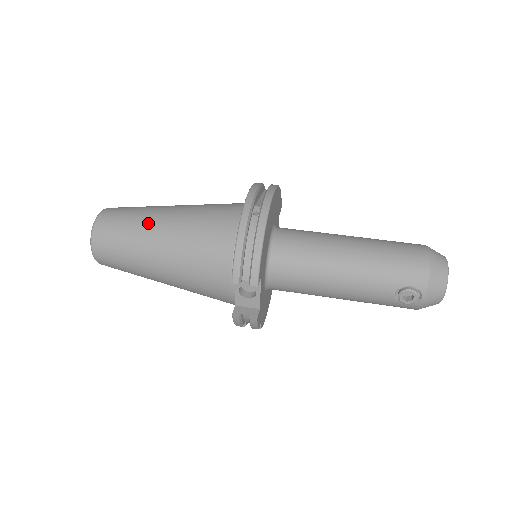
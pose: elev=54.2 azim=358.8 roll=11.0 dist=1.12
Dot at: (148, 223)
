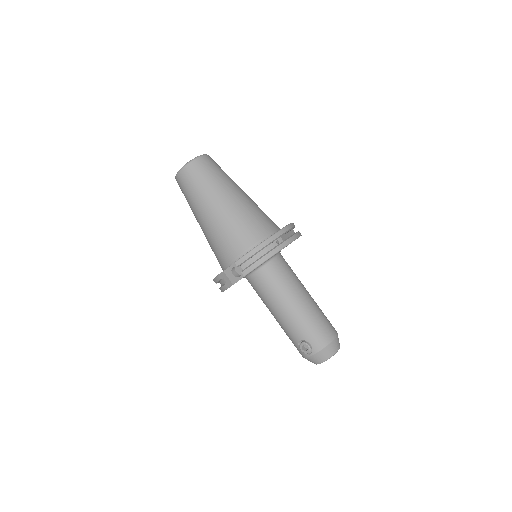
Dot at: (222, 189)
